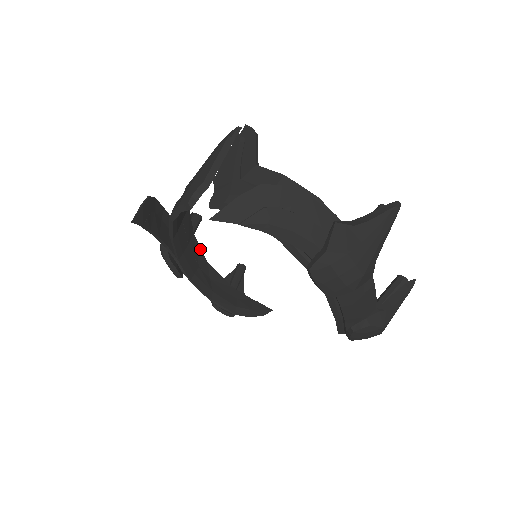
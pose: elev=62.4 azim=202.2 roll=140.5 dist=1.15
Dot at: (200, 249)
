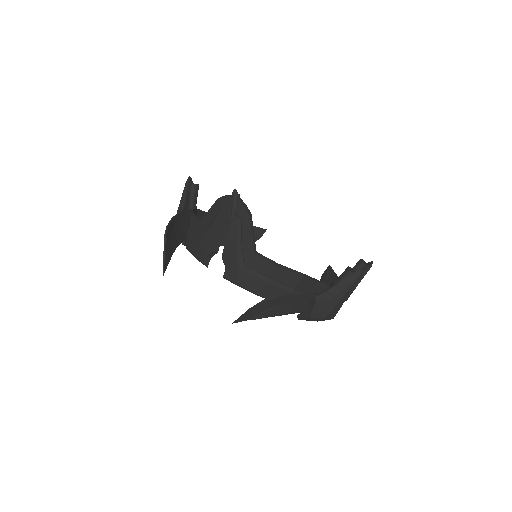
Dot at: (204, 212)
